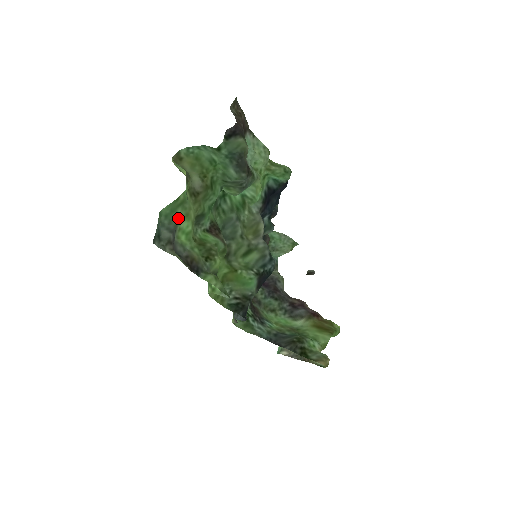
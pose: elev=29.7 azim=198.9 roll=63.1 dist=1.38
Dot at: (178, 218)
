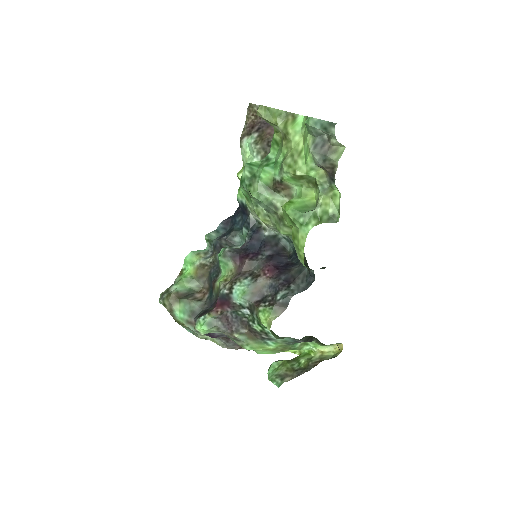
Dot at: (307, 134)
